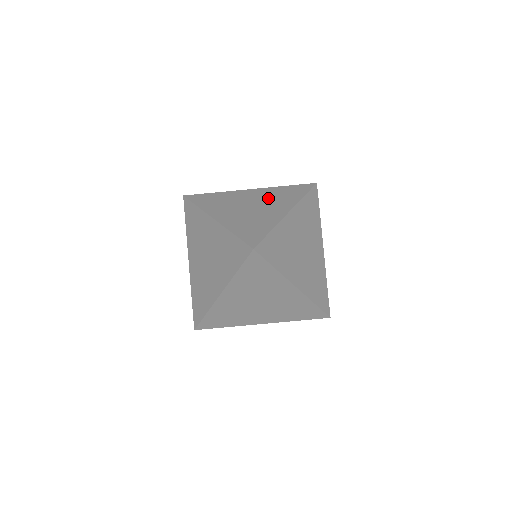
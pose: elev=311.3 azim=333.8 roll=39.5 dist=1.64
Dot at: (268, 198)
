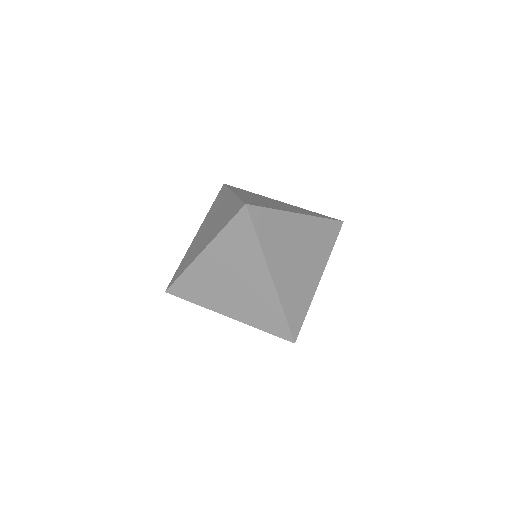
Dot at: (233, 262)
